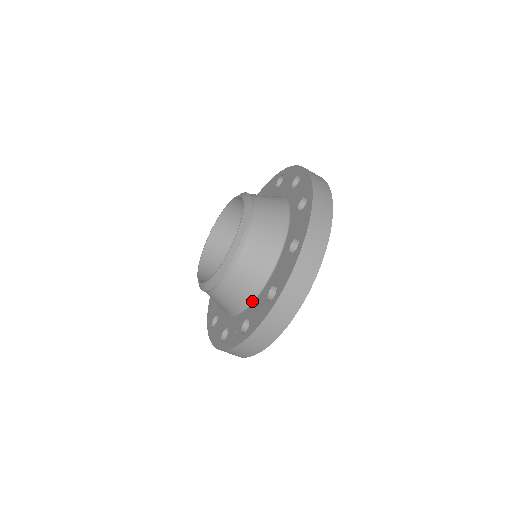
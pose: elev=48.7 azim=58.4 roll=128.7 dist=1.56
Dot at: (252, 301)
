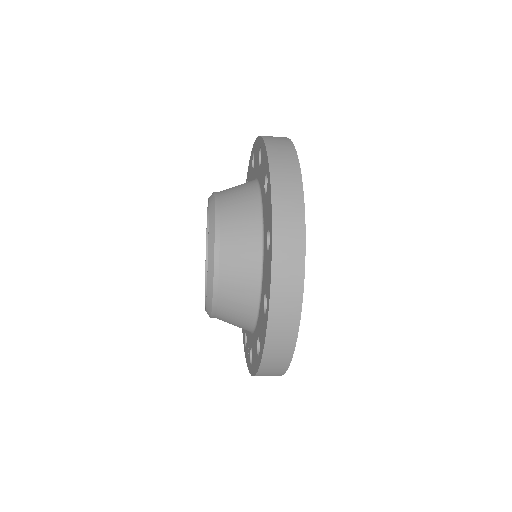
Dot at: (252, 332)
